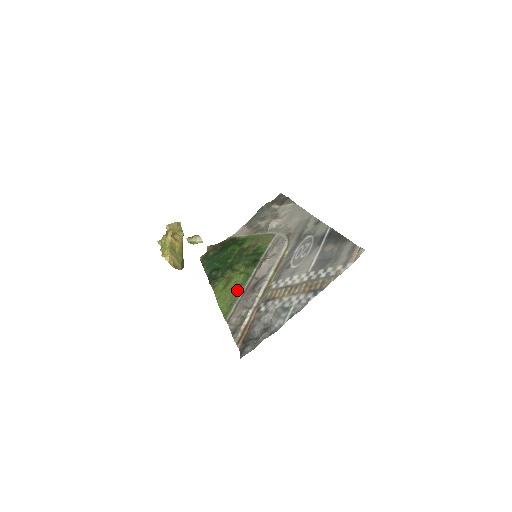
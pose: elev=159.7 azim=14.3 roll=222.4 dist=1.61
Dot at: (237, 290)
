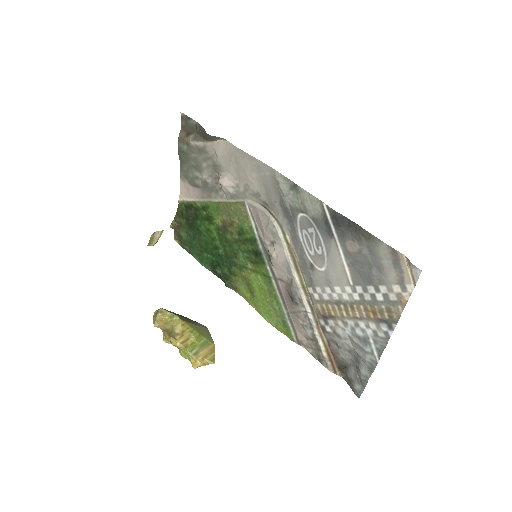
Dot at: (273, 302)
